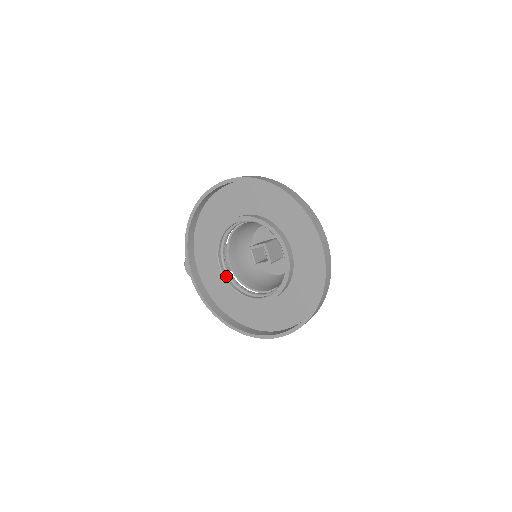
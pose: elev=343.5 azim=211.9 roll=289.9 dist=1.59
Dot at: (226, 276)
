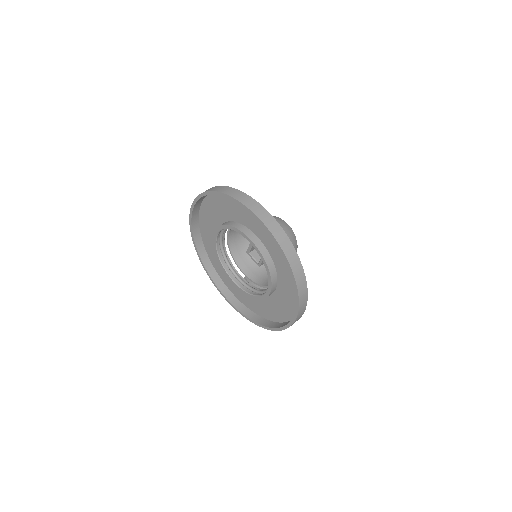
Dot at: (244, 286)
